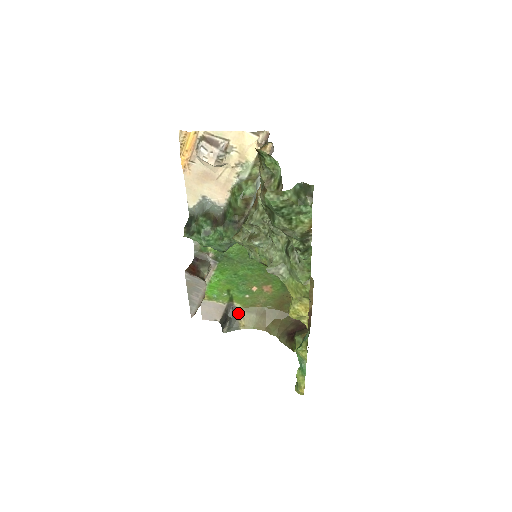
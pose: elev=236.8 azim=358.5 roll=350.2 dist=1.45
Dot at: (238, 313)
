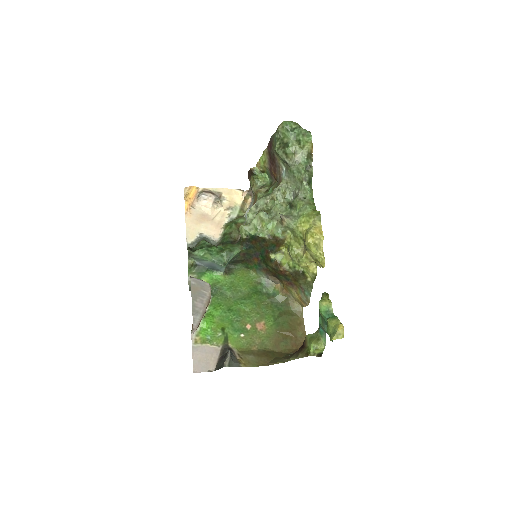
Dot at: (235, 354)
